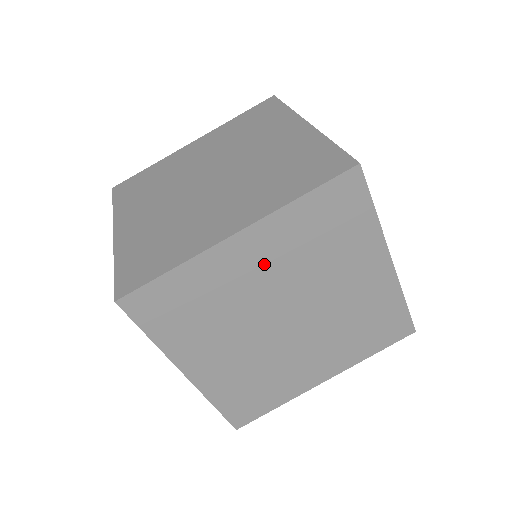
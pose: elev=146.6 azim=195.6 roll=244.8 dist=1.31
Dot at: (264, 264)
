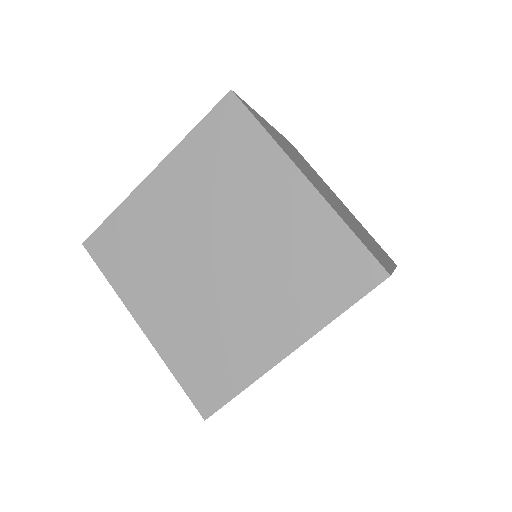
Dot at: occluded
